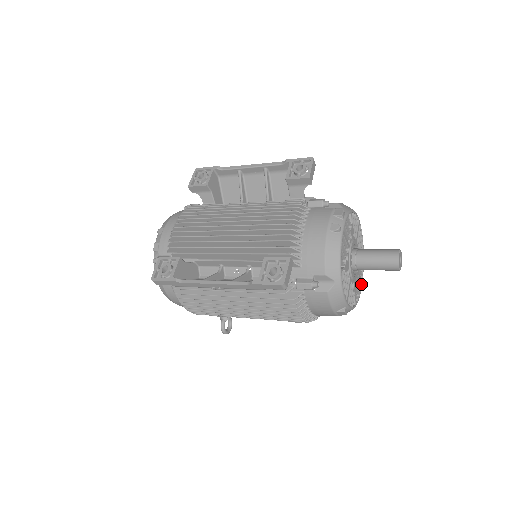
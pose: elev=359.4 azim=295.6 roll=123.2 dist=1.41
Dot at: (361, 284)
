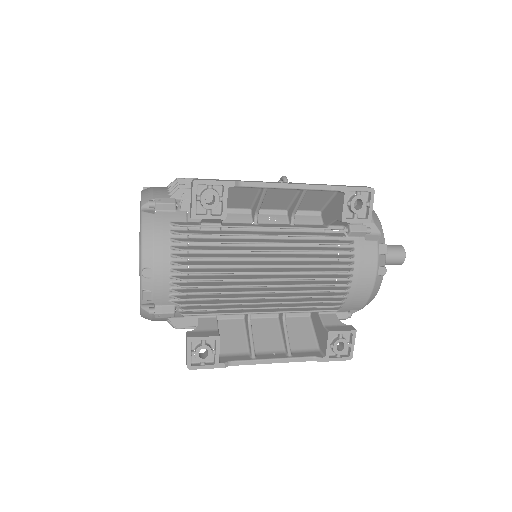
Dot at: occluded
